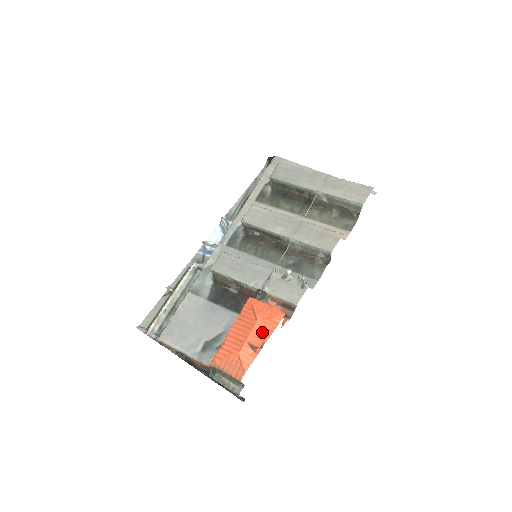
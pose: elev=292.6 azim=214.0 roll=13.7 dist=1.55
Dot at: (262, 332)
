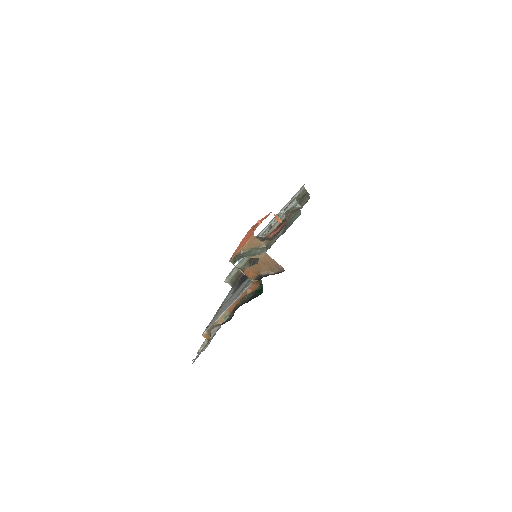
Dot at: occluded
